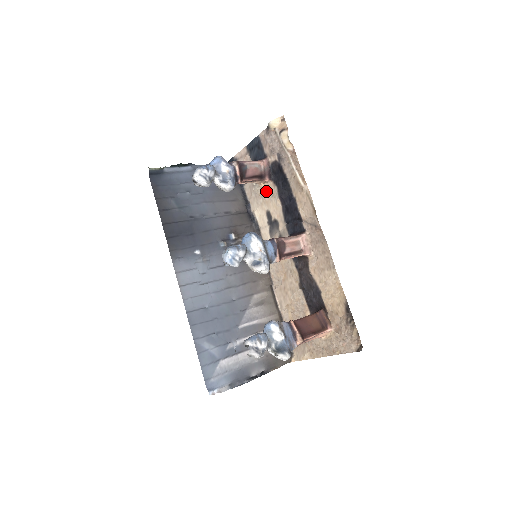
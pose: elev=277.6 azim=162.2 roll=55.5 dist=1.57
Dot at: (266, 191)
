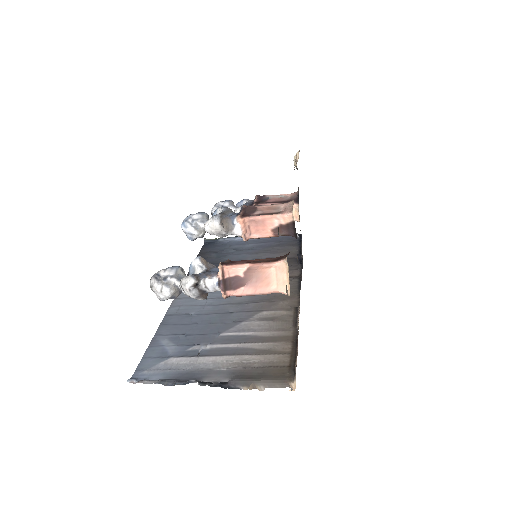
Dot at: (299, 219)
